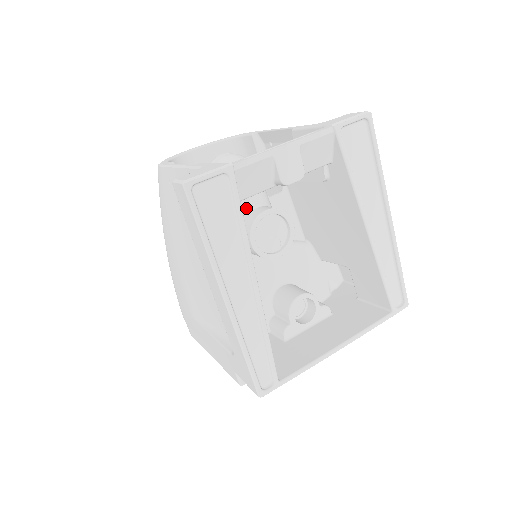
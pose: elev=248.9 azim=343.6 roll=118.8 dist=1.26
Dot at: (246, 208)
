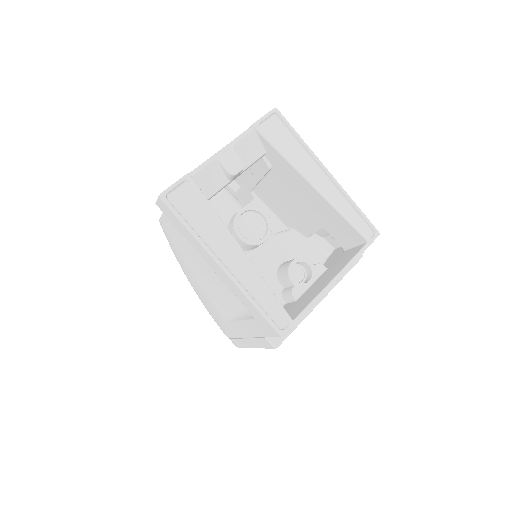
Dot at: (227, 217)
